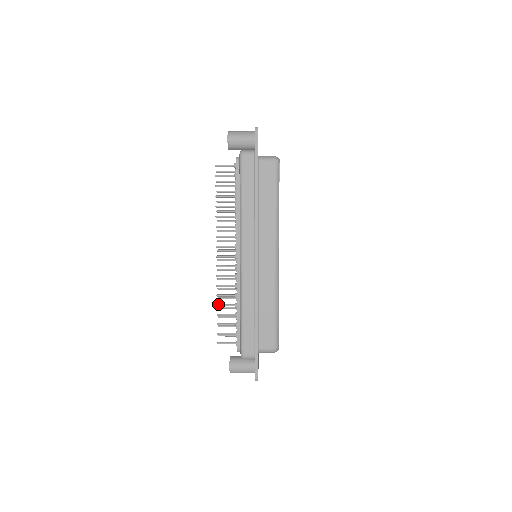
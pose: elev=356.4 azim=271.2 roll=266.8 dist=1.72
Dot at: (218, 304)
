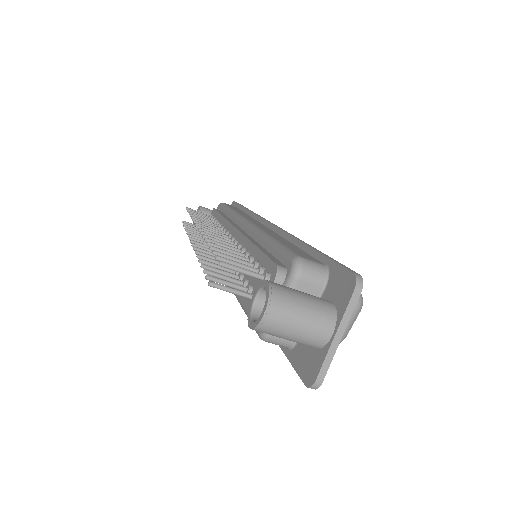
Dot at: (210, 243)
